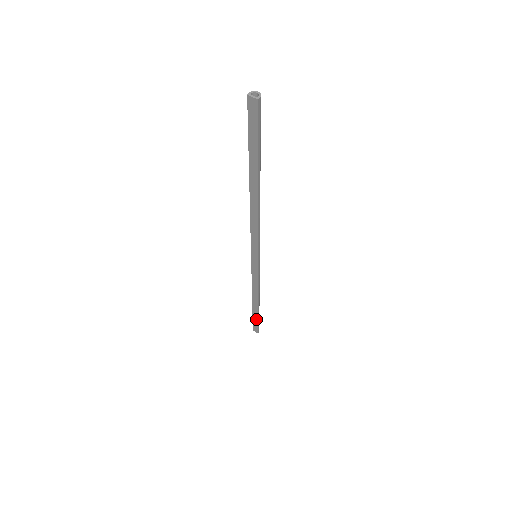
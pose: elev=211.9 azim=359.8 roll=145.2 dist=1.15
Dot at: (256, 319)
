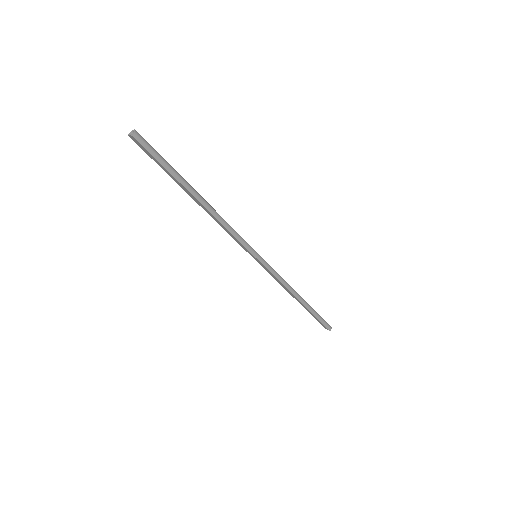
Dot at: (315, 316)
